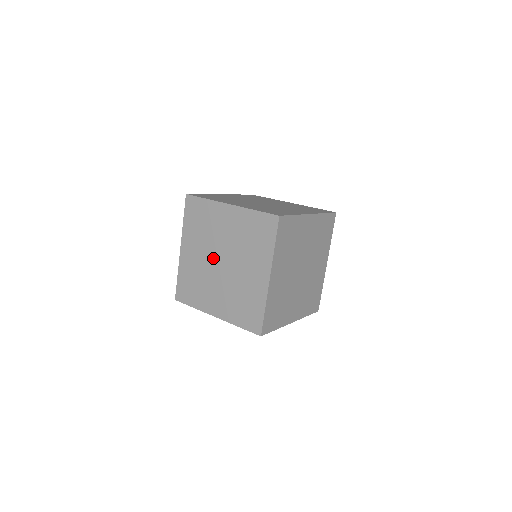
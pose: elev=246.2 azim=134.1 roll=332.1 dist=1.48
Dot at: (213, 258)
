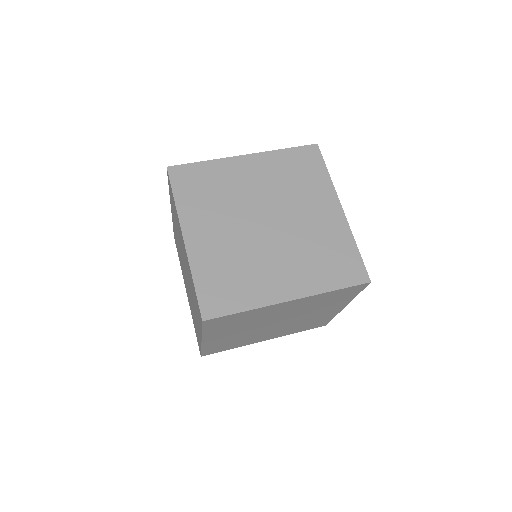
Dot at: (182, 257)
